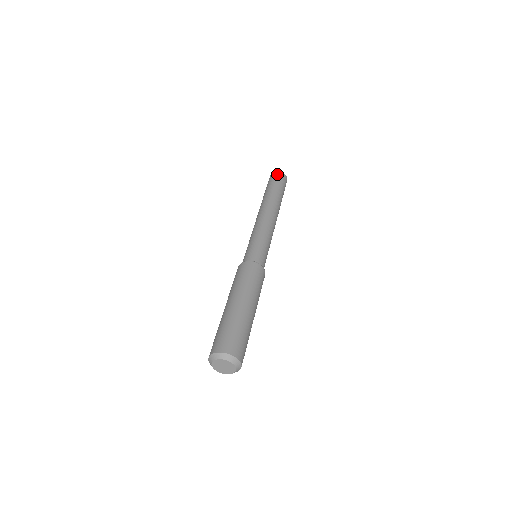
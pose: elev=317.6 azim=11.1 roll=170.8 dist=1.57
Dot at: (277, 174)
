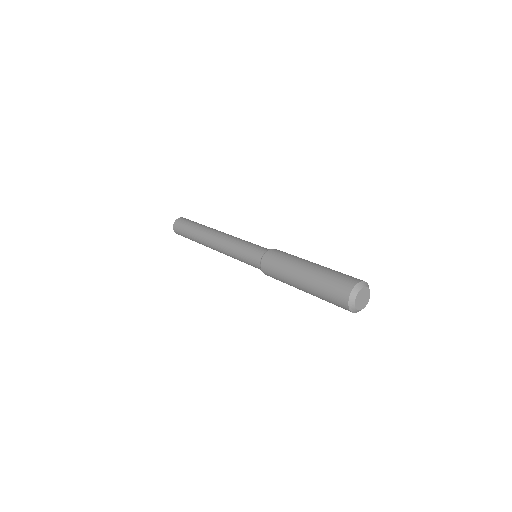
Dot at: (182, 219)
